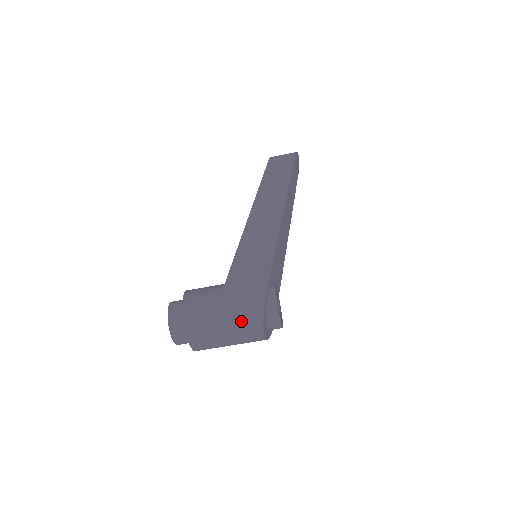
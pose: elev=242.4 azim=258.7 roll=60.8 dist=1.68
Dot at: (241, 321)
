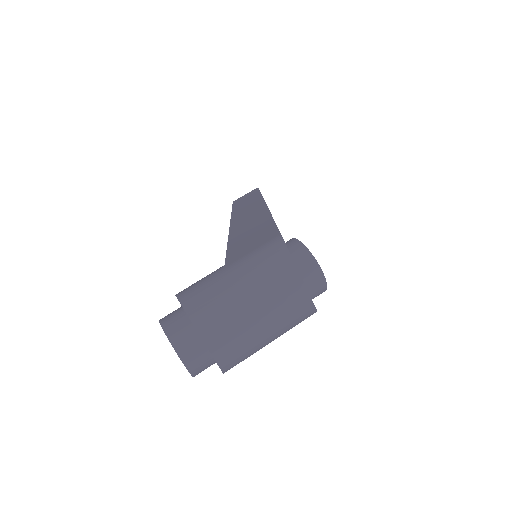
Dot at: (264, 273)
